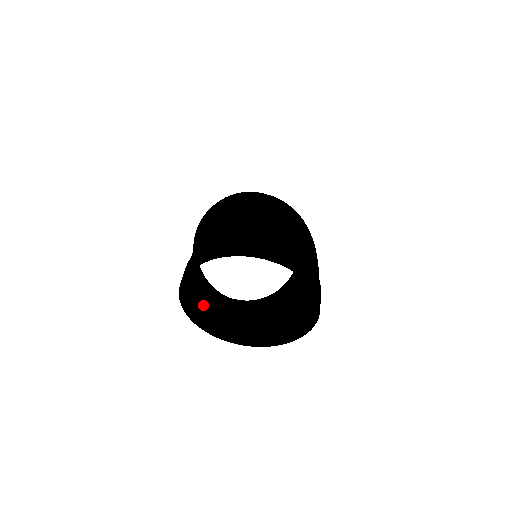
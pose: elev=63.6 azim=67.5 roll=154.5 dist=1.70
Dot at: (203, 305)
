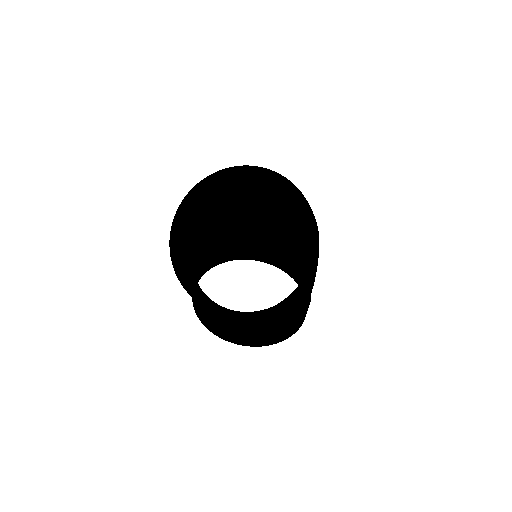
Dot at: (192, 280)
